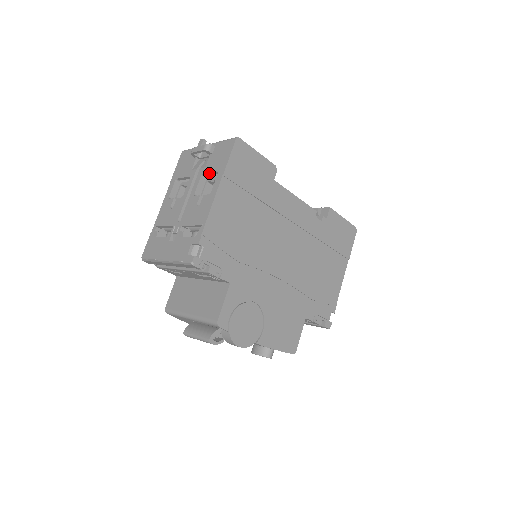
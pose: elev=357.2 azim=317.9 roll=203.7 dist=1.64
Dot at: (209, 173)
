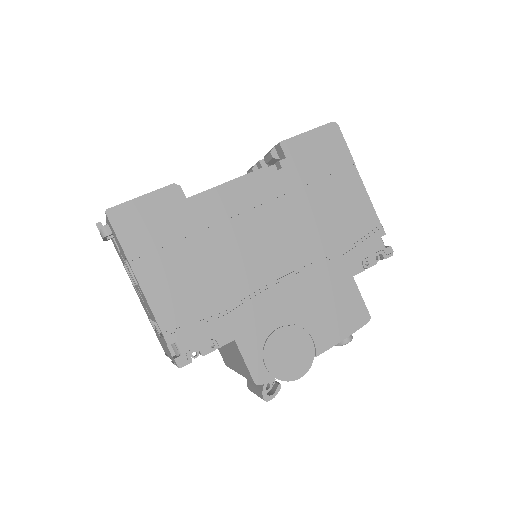
Dot at: (125, 258)
